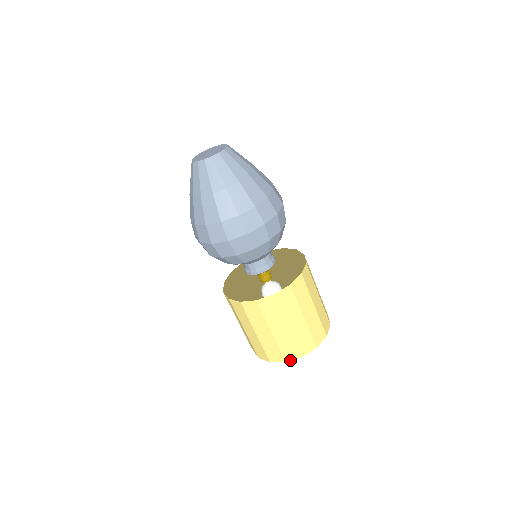
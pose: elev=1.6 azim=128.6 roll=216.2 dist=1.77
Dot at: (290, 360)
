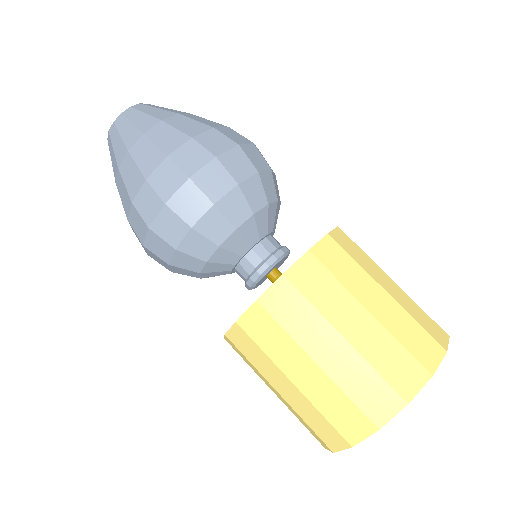
Dot at: (337, 450)
